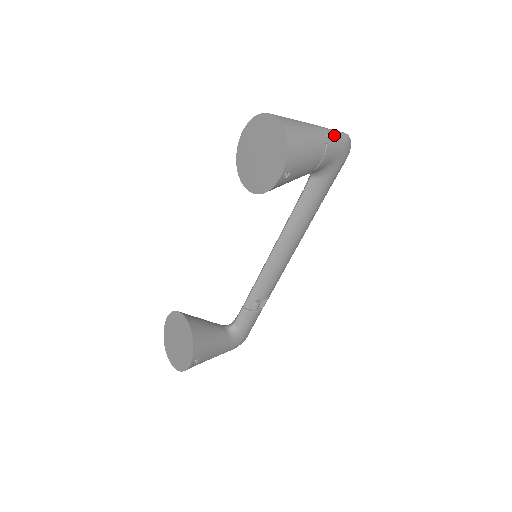
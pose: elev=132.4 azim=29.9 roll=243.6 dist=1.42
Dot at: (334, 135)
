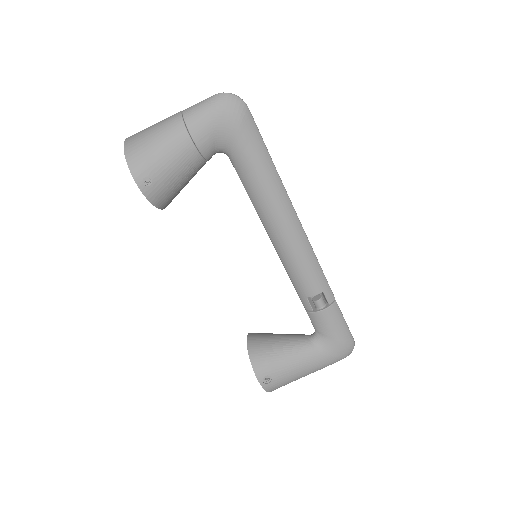
Dot at: (195, 108)
